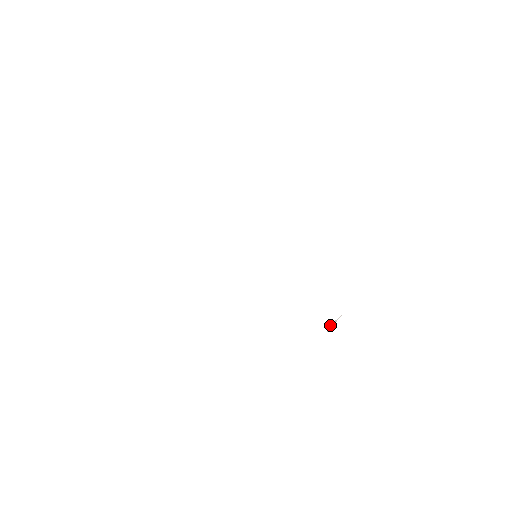
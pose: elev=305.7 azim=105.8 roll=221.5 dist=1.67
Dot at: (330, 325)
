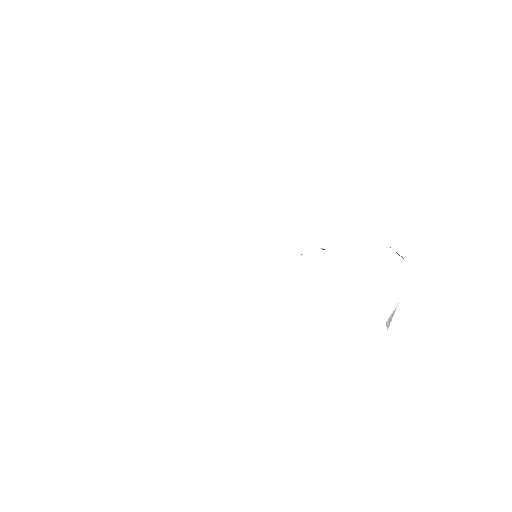
Dot at: (387, 321)
